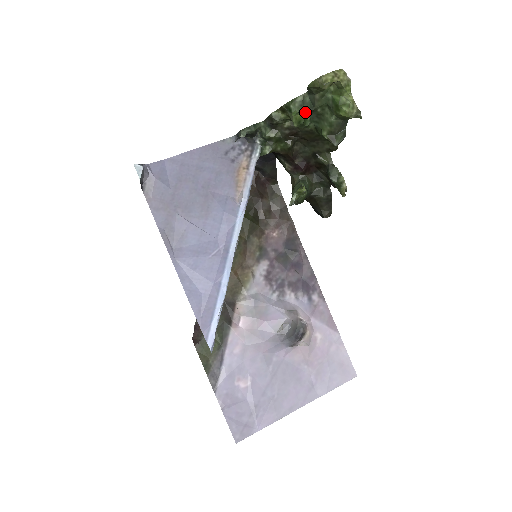
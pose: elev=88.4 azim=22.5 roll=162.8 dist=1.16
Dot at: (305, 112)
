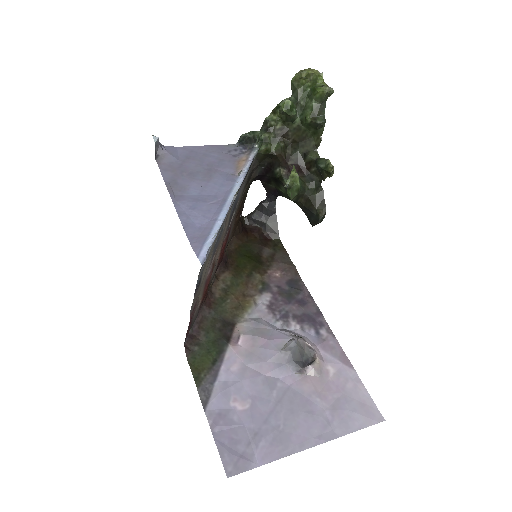
Dot at: (291, 102)
